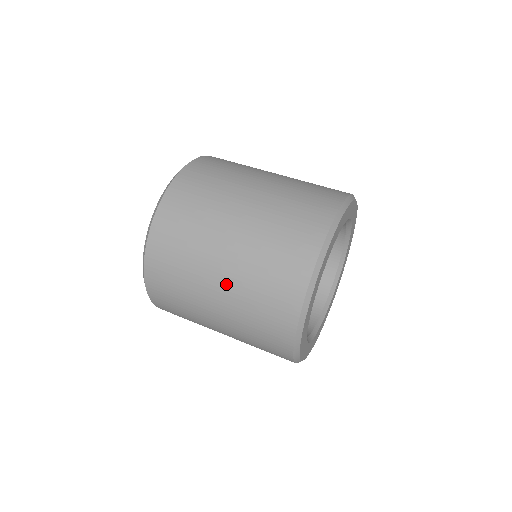
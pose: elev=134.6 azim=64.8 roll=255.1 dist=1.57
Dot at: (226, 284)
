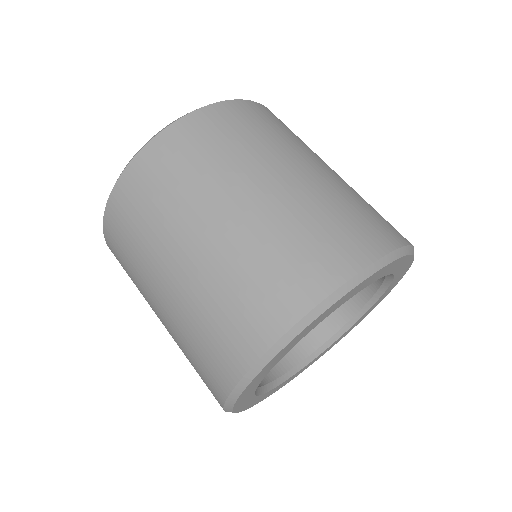
Dot at: (194, 261)
